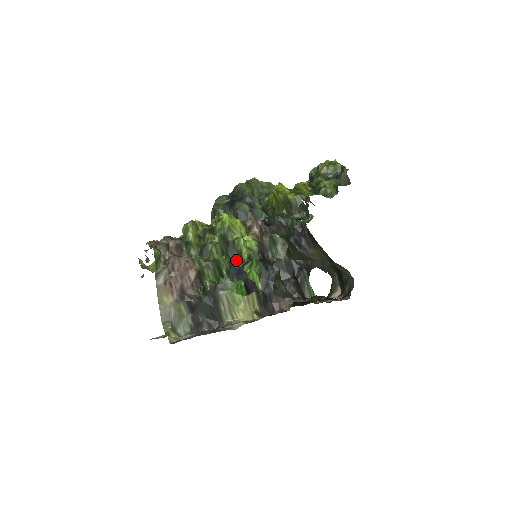
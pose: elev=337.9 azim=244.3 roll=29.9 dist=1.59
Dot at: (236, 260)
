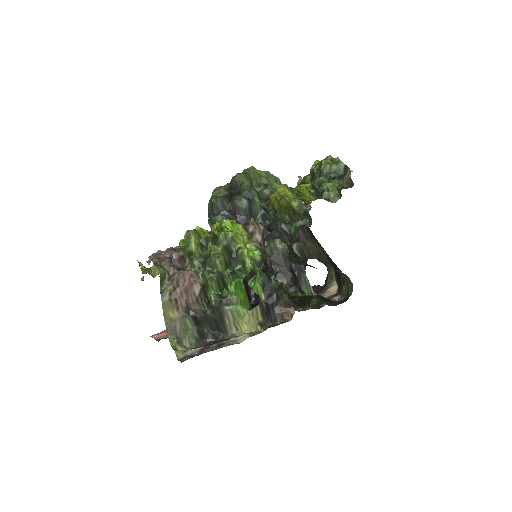
Dot at: (239, 270)
